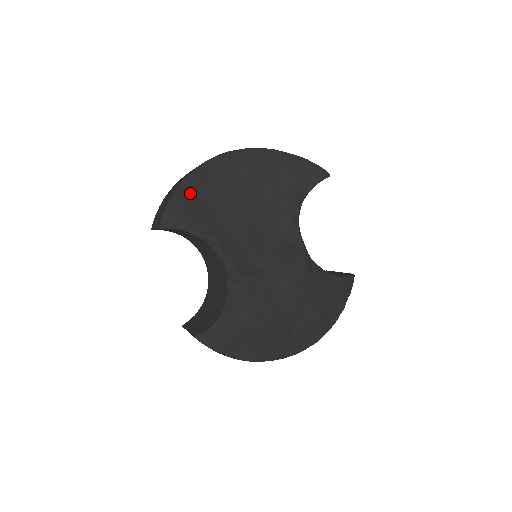
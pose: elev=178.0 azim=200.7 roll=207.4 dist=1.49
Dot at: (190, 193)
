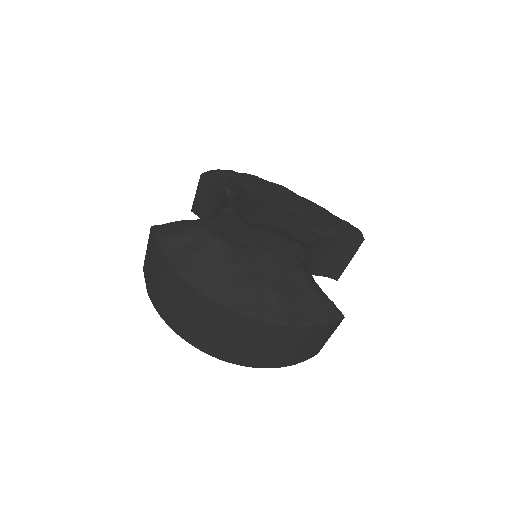
Dot at: (242, 176)
